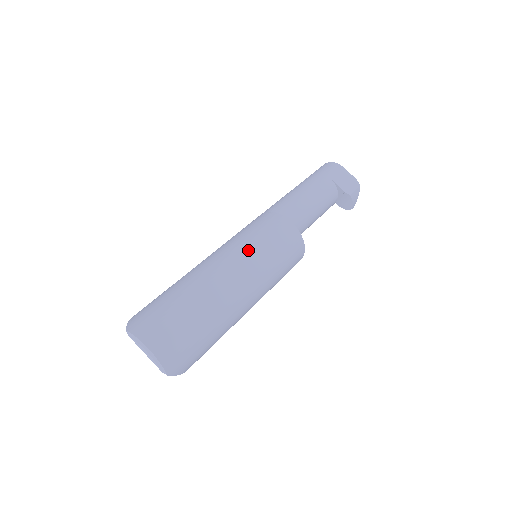
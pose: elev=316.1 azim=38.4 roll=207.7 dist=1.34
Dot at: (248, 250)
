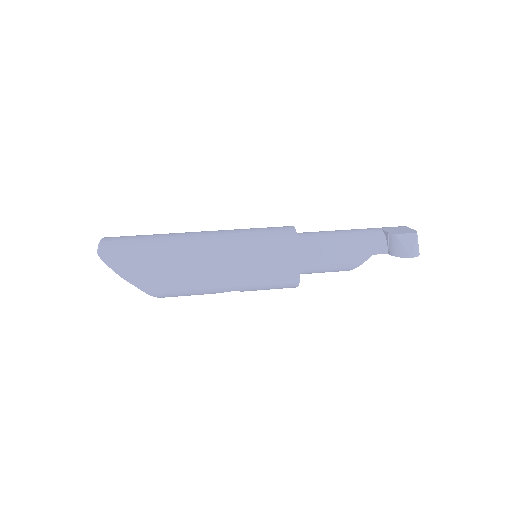
Dot at: (234, 229)
